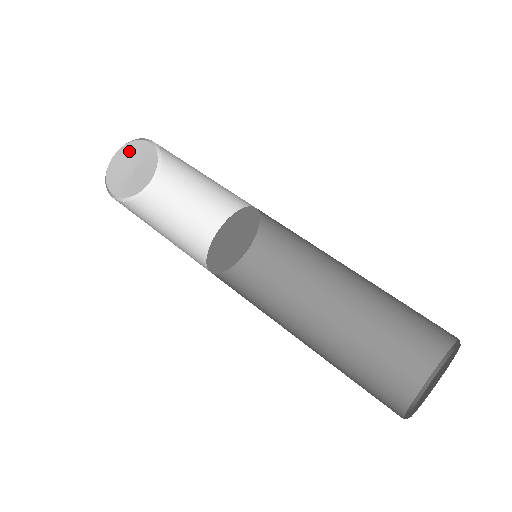
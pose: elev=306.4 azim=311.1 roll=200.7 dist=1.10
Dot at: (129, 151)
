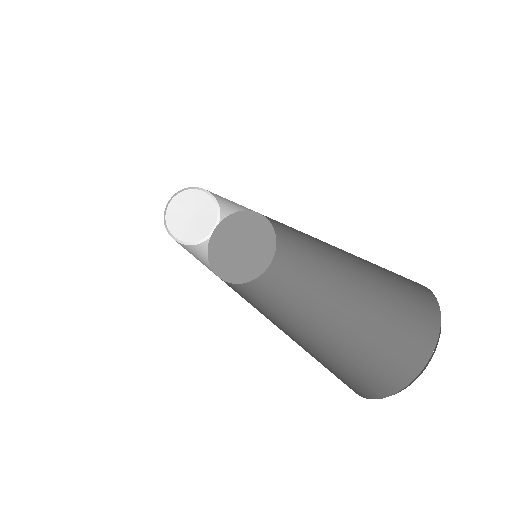
Dot at: (189, 197)
